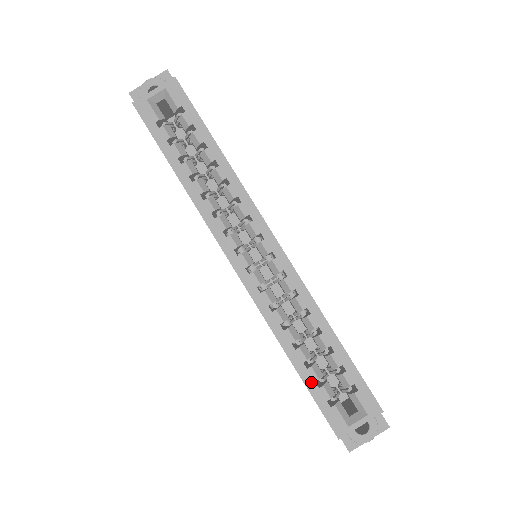
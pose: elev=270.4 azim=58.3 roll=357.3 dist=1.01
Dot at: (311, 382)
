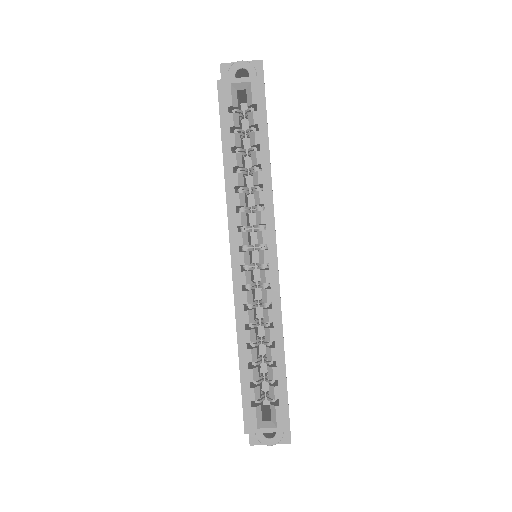
Dot at: (246, 380)
